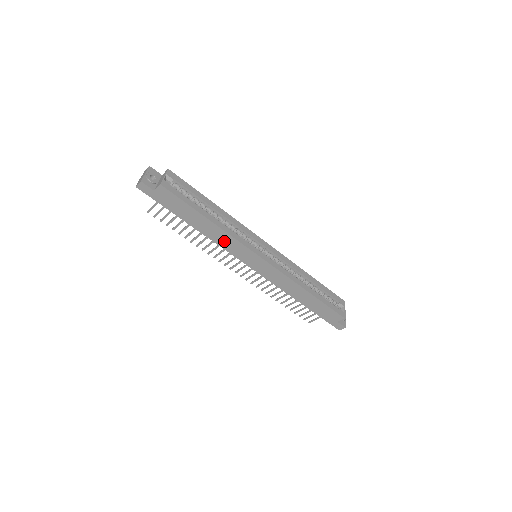
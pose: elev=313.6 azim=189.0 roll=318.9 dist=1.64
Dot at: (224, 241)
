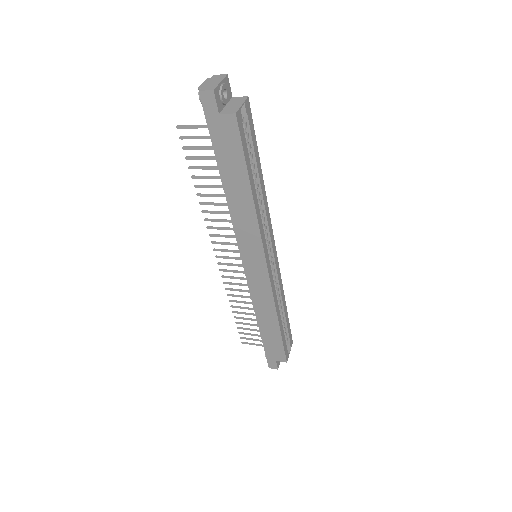
Dot at: (244, 224)
